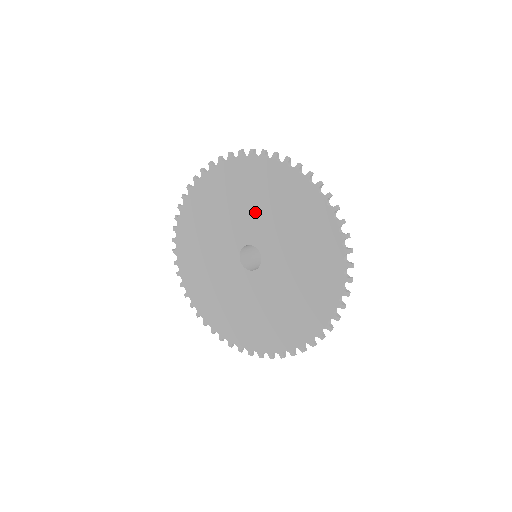
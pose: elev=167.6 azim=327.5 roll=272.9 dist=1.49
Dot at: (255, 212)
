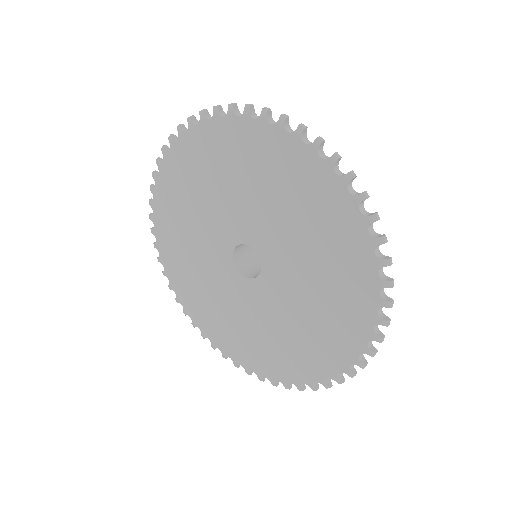
Dot at: (294, 244)
